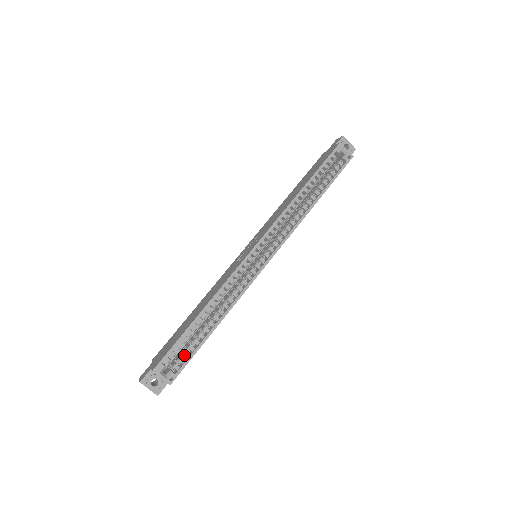
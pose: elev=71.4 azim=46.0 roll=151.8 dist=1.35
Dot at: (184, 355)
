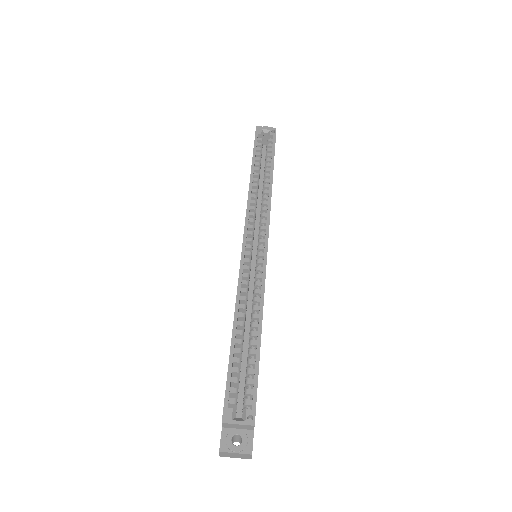
Dot at: occluded
